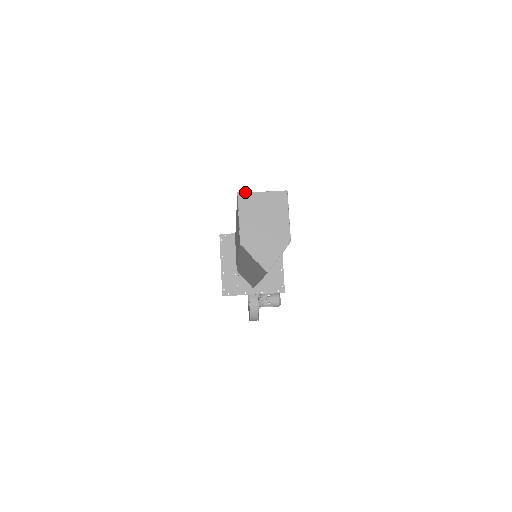
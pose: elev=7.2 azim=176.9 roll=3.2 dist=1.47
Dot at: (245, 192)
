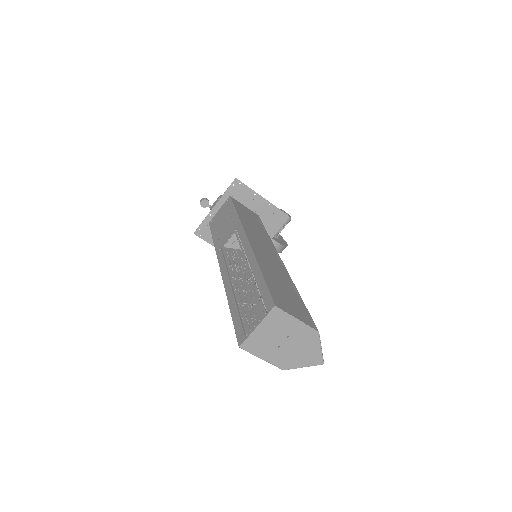
Dot at: (244, 341)
